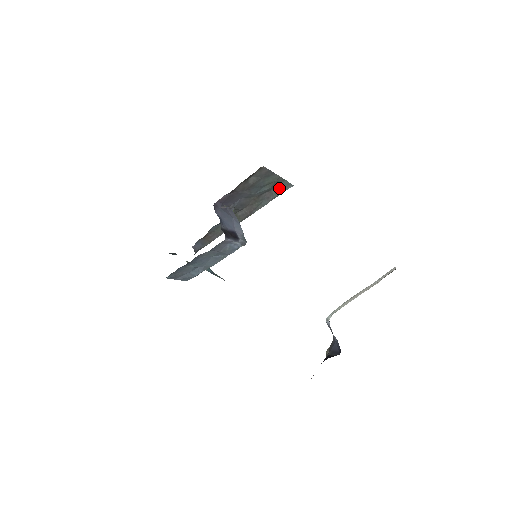
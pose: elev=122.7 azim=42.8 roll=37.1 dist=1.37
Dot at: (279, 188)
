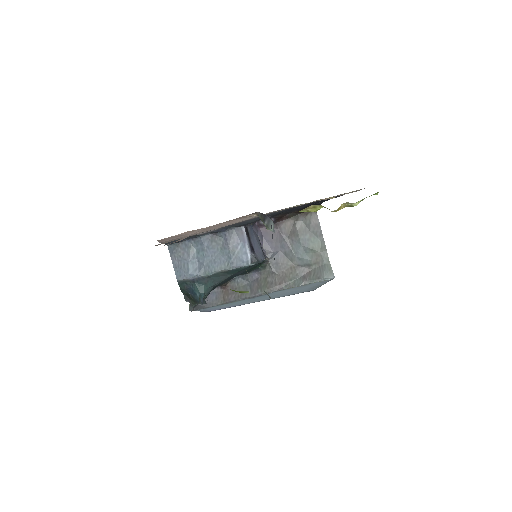
Dot at: (320, 271)
